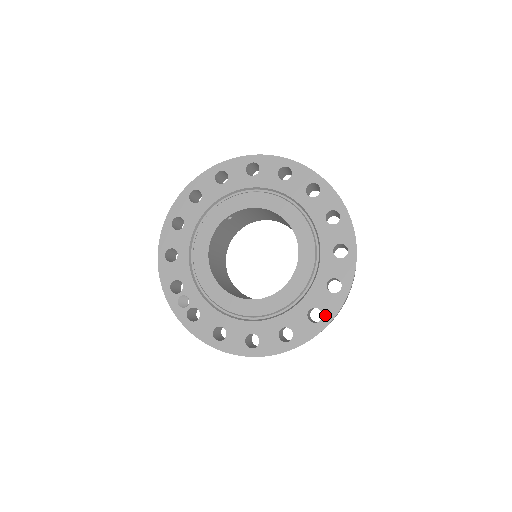
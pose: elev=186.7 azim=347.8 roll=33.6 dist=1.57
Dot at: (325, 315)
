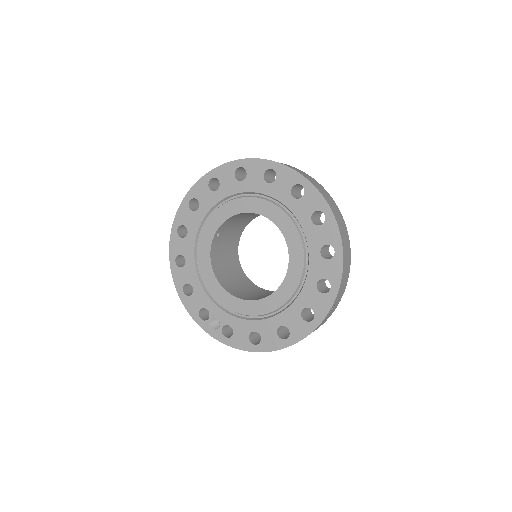
Dot at: (332, 282)
